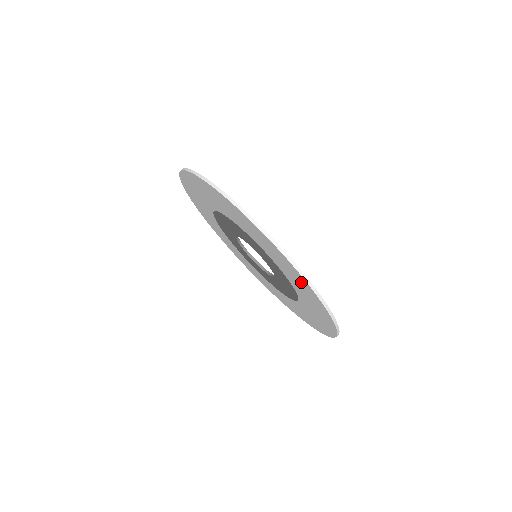
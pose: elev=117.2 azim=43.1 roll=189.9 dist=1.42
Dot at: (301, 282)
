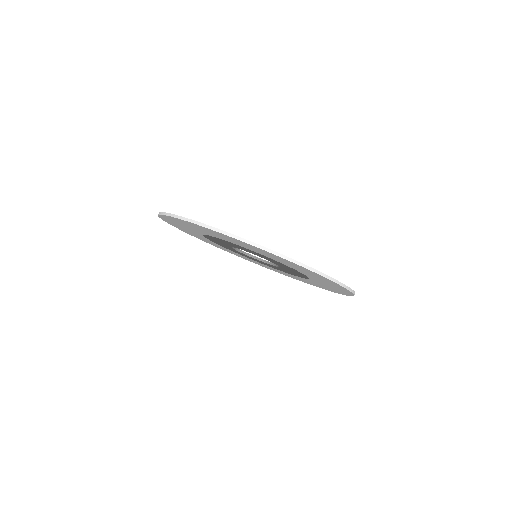
Dot at: occluded
